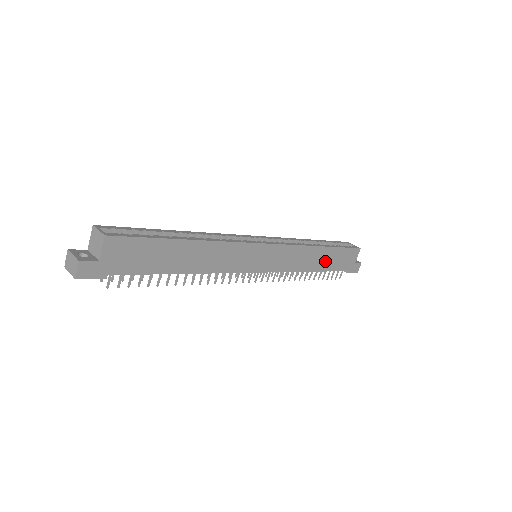
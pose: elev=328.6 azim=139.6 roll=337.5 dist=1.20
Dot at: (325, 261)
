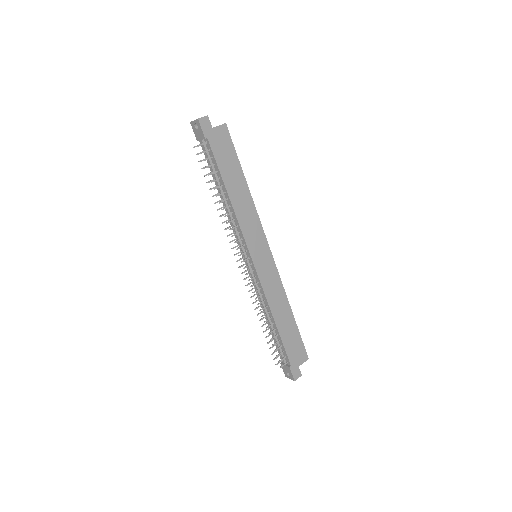
Dot at: (285, 326)
